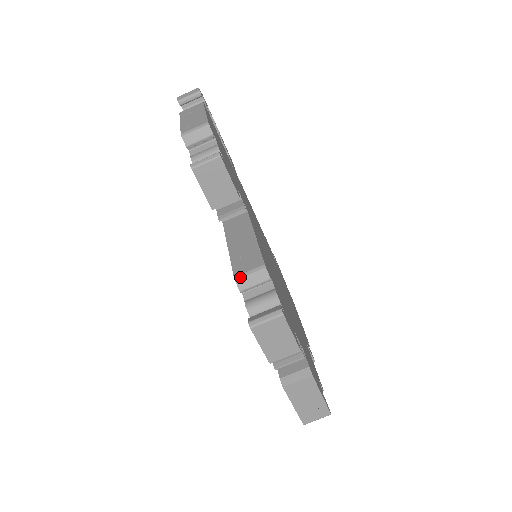
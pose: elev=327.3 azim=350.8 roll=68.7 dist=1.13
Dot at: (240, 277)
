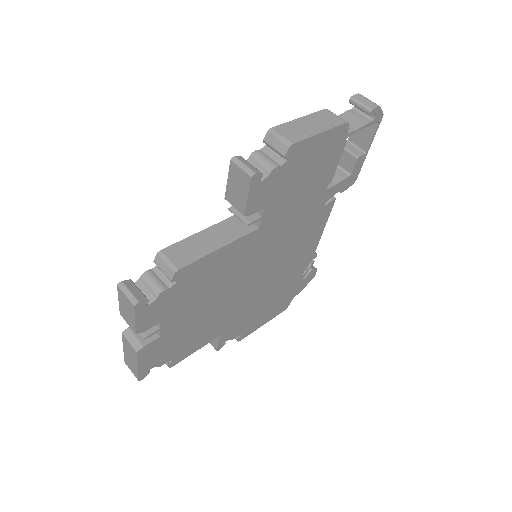
Dot at: (161, 255)
